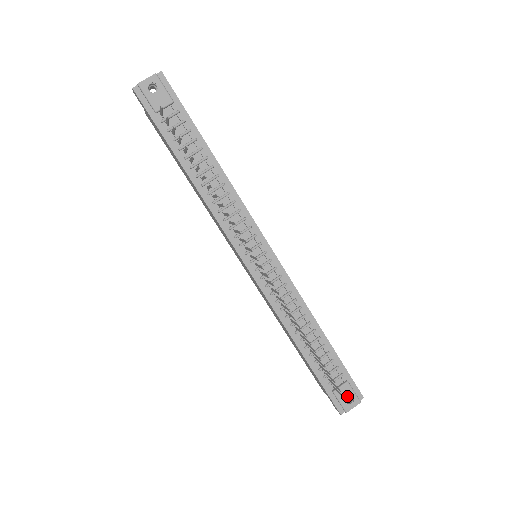
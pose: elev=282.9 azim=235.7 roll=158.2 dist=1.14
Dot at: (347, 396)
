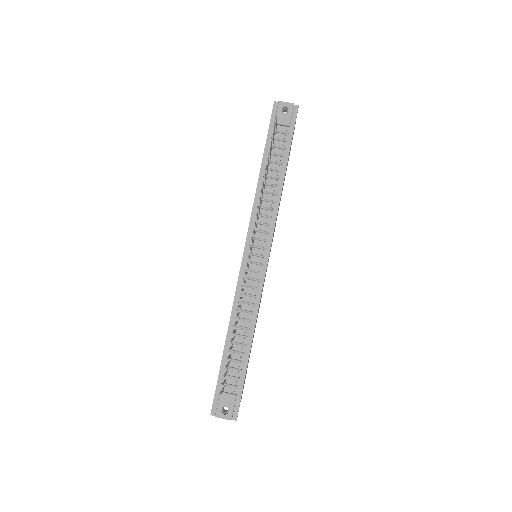
Dot at: (226, 405)
